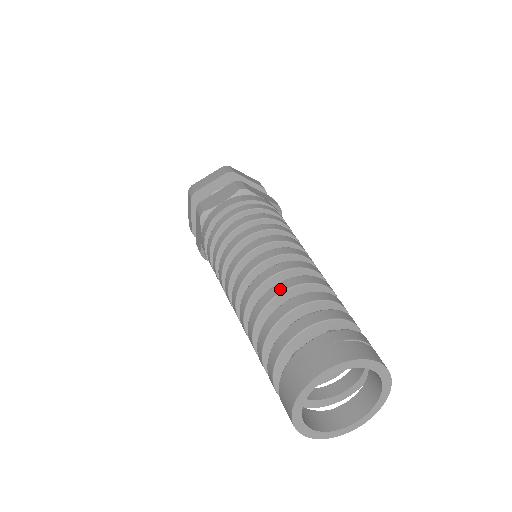
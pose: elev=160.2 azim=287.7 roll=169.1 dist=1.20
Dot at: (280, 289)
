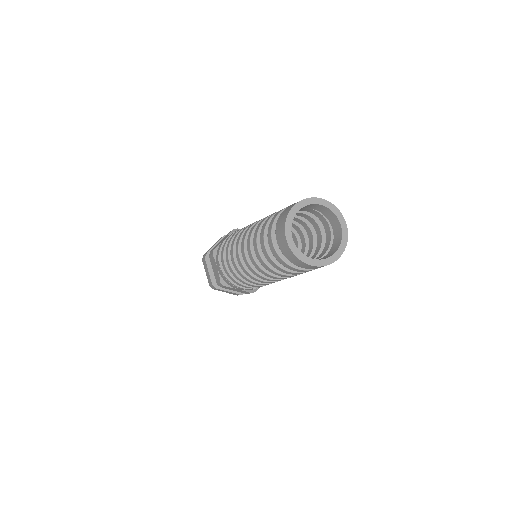
Dot at: (265, 218)
